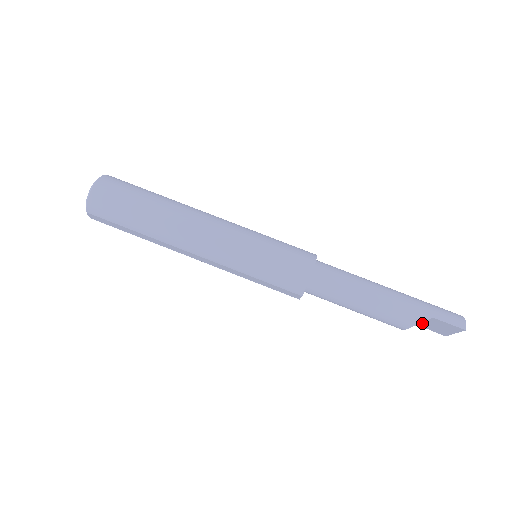
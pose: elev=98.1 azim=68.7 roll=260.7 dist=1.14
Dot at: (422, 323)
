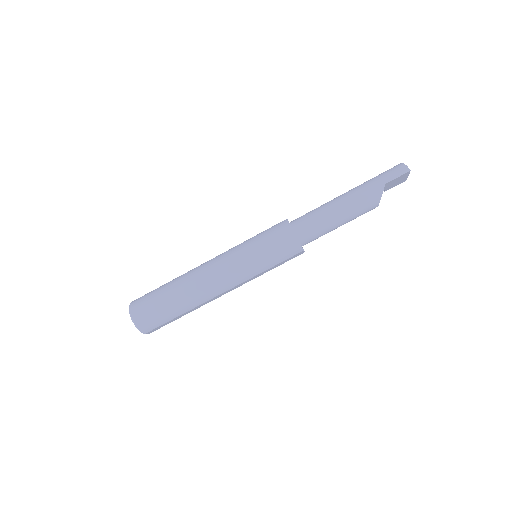
Dot at: (385, 190)
